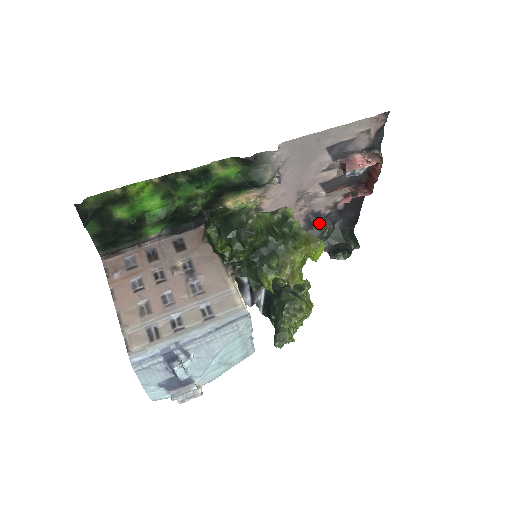
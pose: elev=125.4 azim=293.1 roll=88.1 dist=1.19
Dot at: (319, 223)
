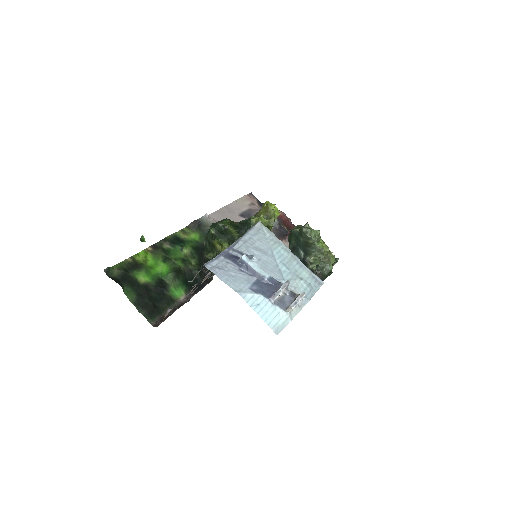
Dot at: occluded
